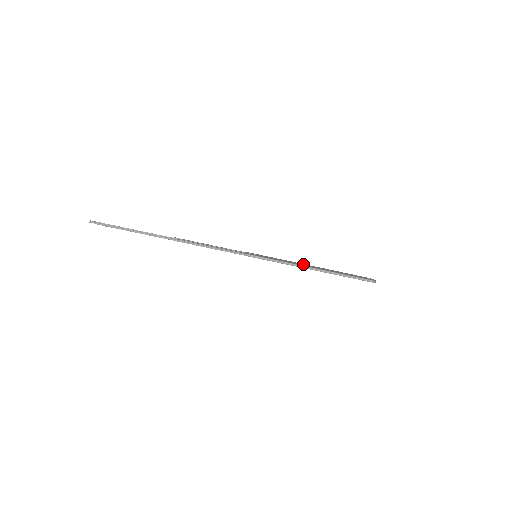
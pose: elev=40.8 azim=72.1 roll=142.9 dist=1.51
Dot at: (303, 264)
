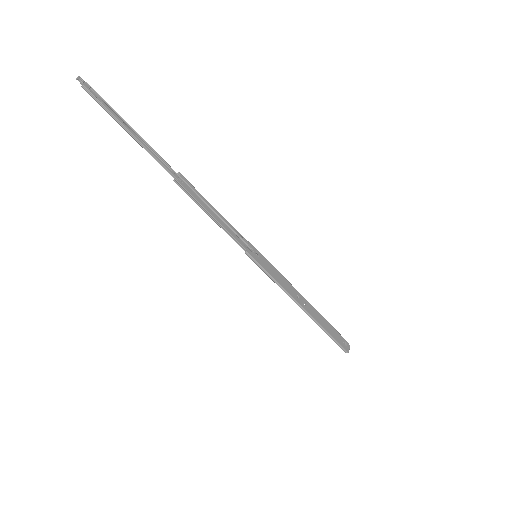
Dot at: (298, 293)
